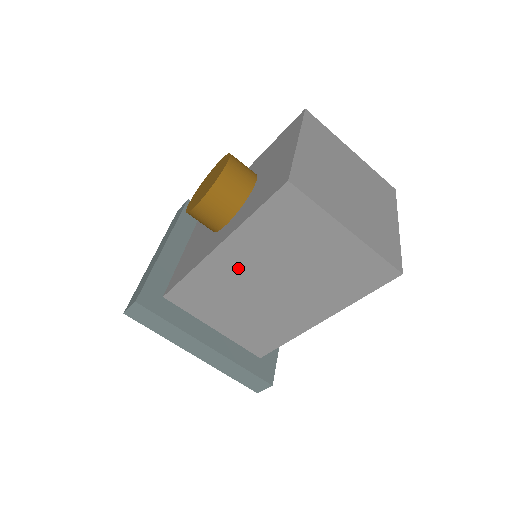
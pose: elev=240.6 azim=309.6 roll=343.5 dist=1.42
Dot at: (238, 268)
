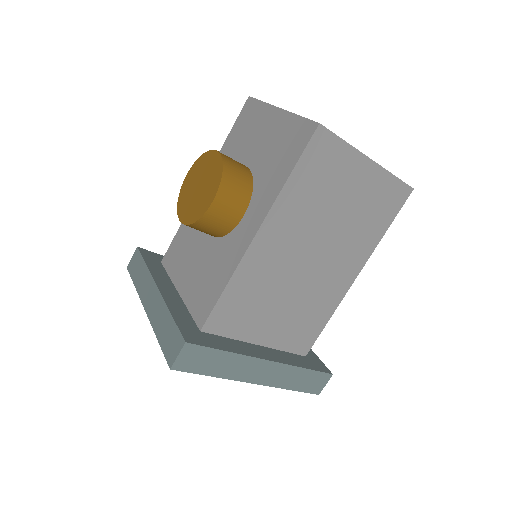
Dot at: (279, 249)
